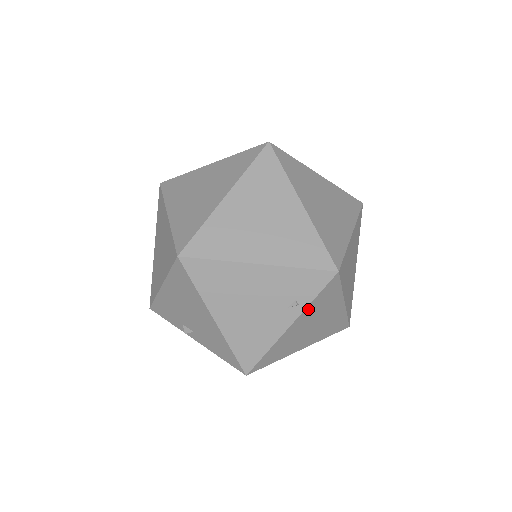
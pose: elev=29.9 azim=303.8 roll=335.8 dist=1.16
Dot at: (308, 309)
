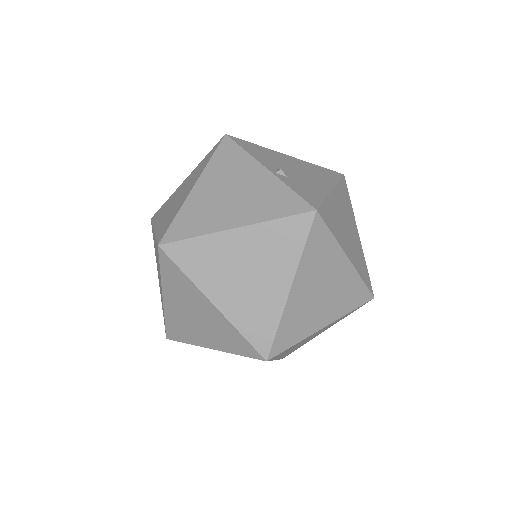
Dot at: (277, 357)
